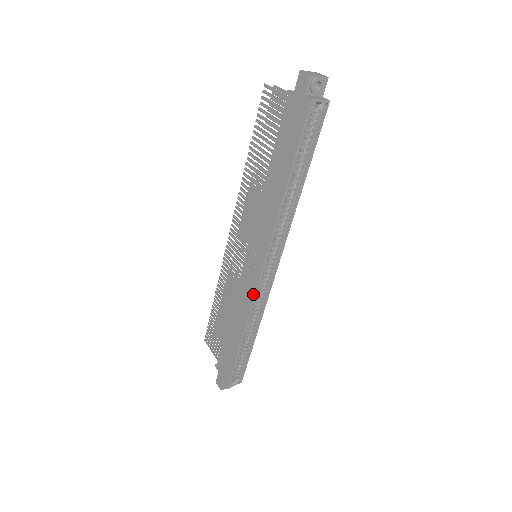
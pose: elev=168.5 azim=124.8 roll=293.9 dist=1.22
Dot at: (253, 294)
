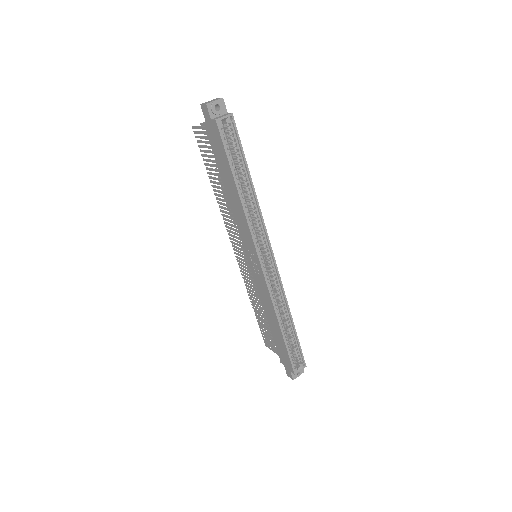
Dot at: (266, 286)
